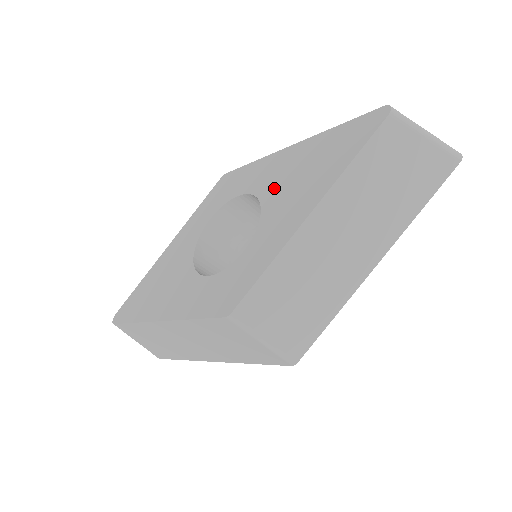
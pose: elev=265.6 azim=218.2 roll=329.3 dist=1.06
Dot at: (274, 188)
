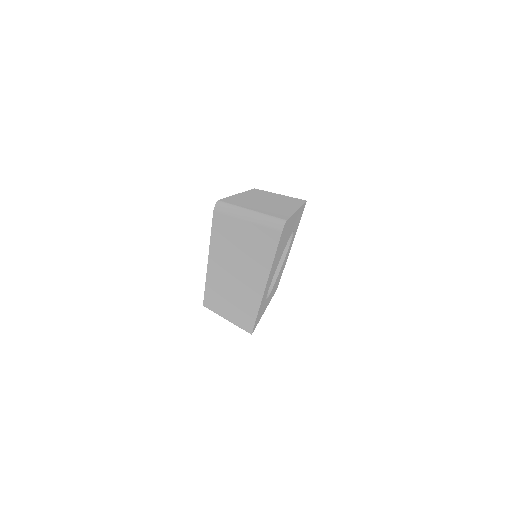
Dot at: occluded
